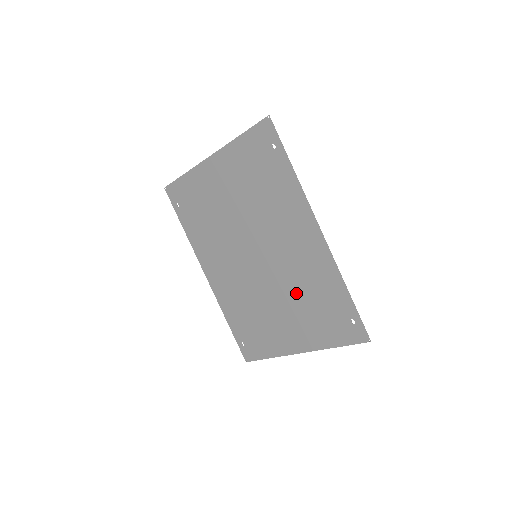
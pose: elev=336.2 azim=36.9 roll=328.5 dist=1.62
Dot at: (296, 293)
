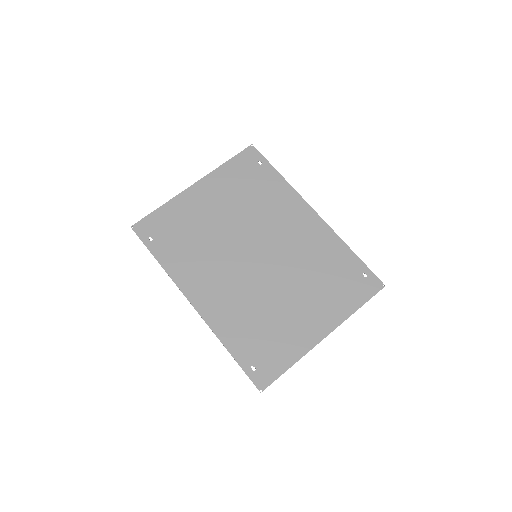
Dot at: (306, 274)
